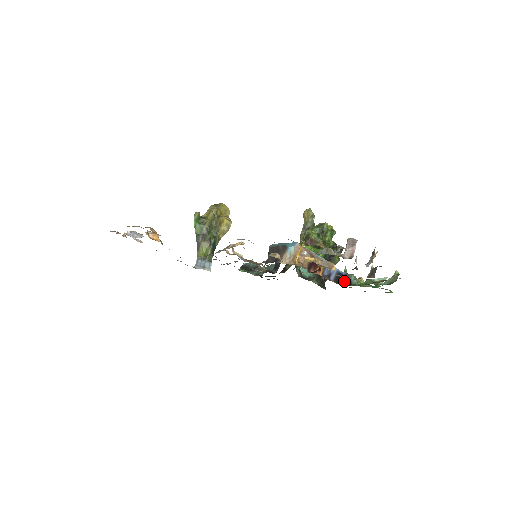
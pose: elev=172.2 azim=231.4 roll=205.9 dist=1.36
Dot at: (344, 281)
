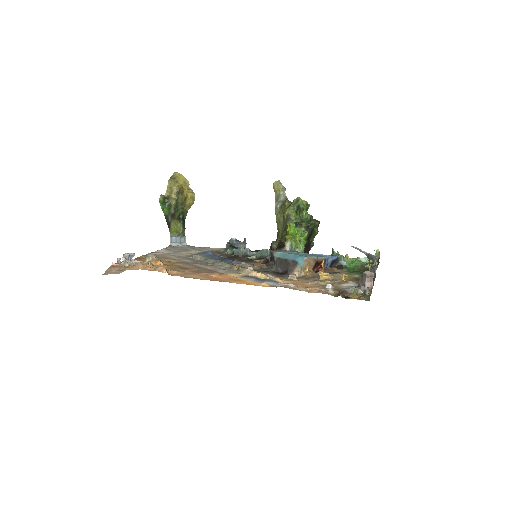
Dot at: (336, 264)
